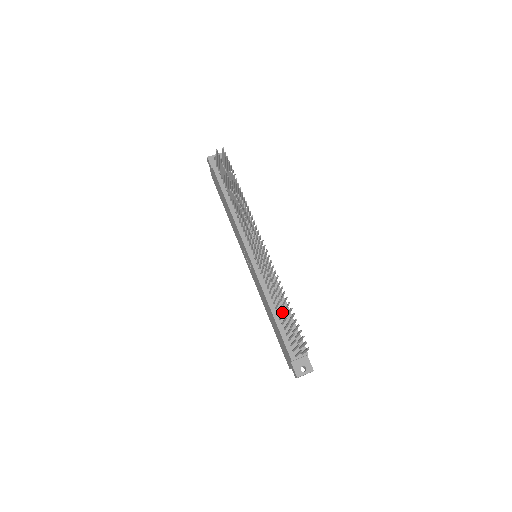
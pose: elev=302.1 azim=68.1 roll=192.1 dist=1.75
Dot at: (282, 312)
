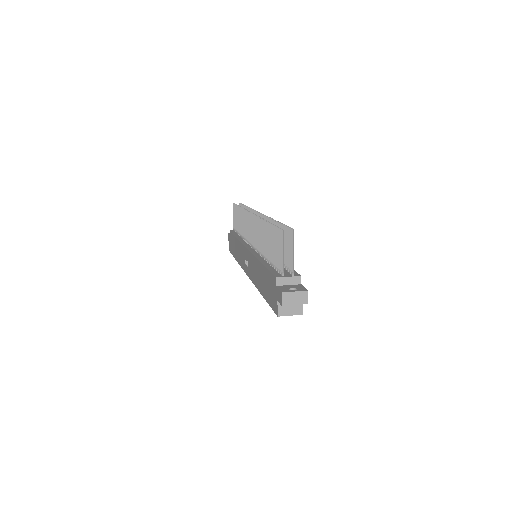
Dot at: occluded
